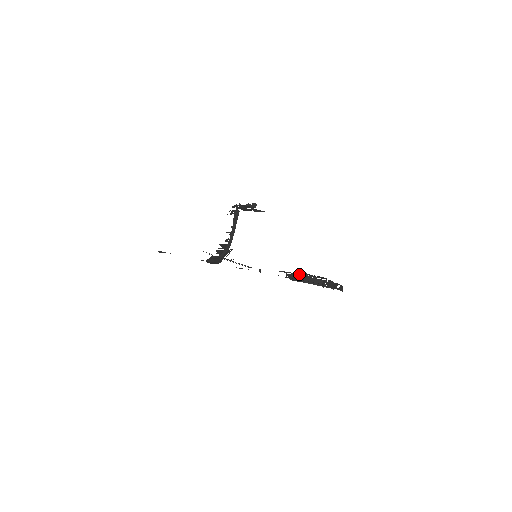
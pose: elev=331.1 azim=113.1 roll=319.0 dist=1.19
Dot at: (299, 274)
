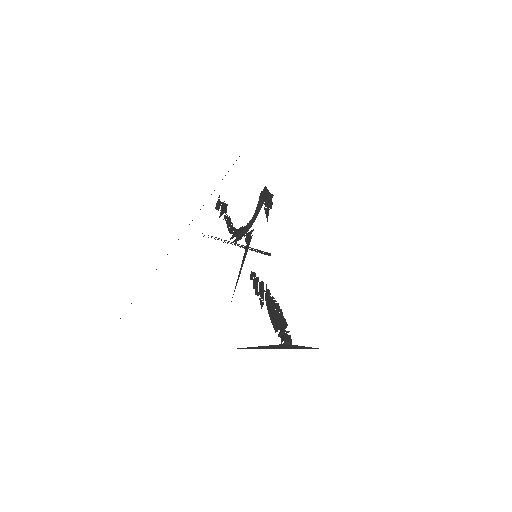
Dot at: (268, 303)
